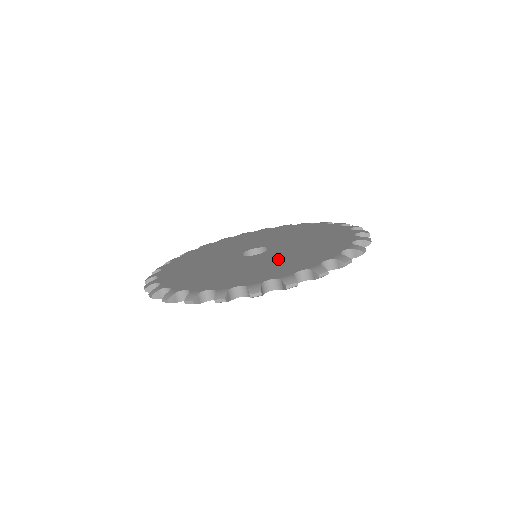
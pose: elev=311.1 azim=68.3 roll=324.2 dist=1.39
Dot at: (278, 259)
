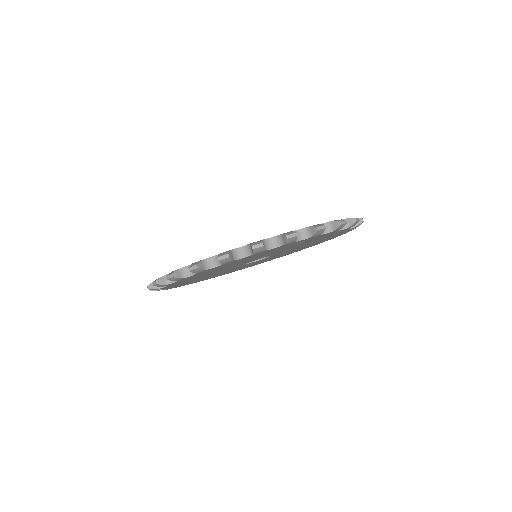
Dot at: occluded
